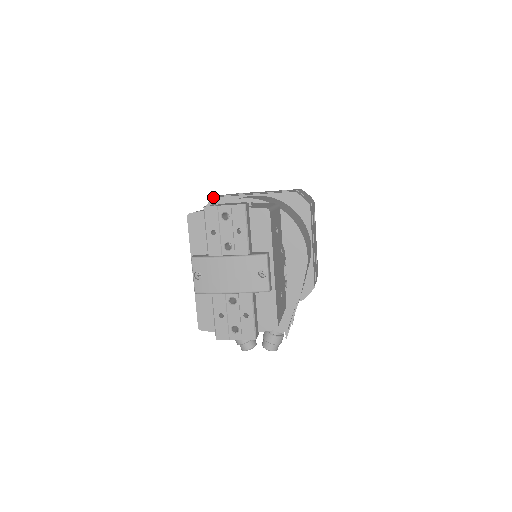
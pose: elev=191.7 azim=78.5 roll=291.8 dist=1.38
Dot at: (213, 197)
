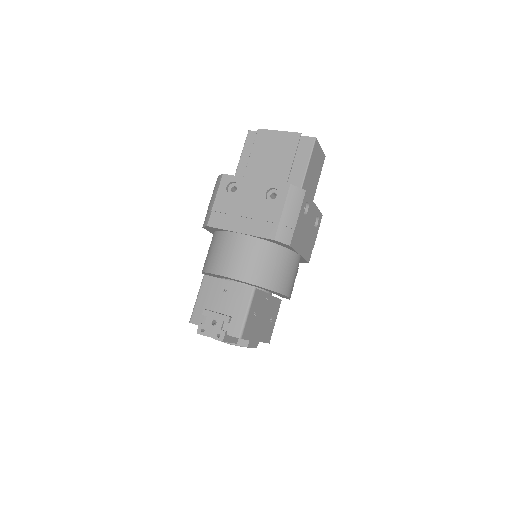
Dot at: (206, 226)
